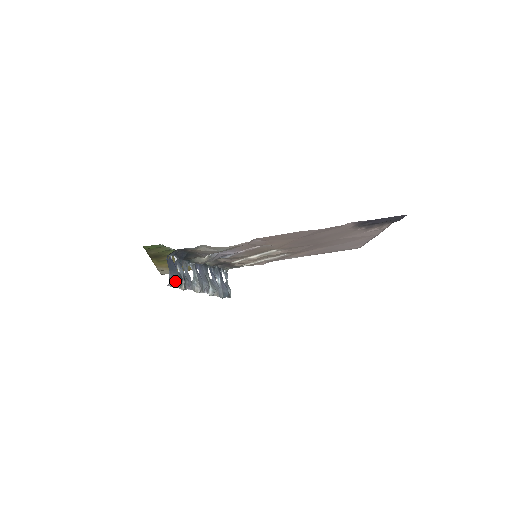
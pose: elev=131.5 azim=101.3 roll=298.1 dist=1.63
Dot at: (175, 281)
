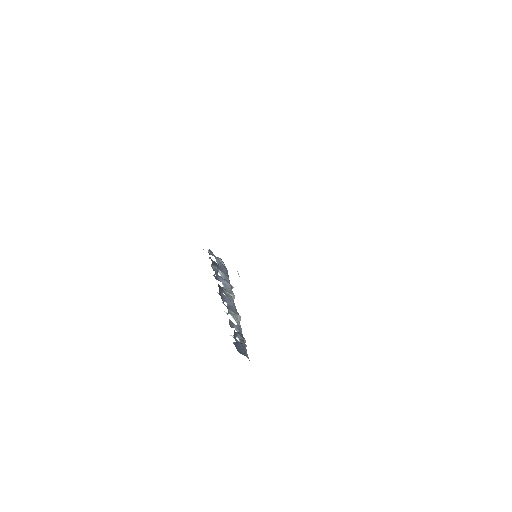
Dot at: (246, 351)
